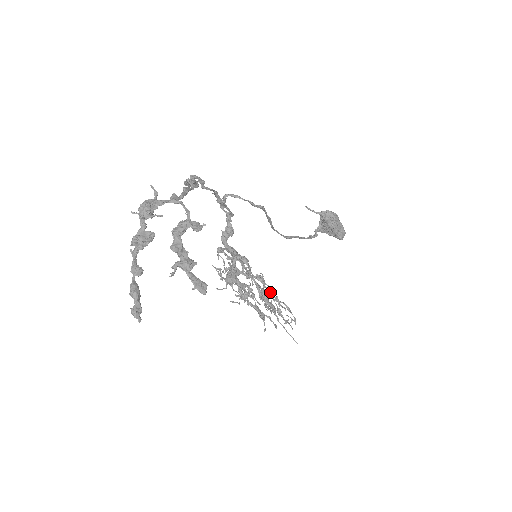
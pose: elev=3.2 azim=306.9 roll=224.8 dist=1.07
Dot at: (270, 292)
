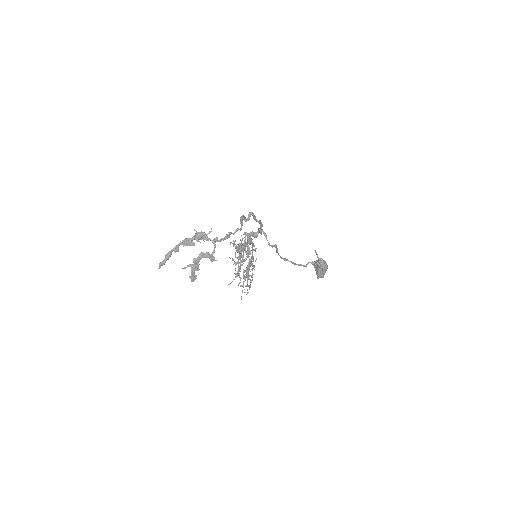
Dot at: (253, 268)
